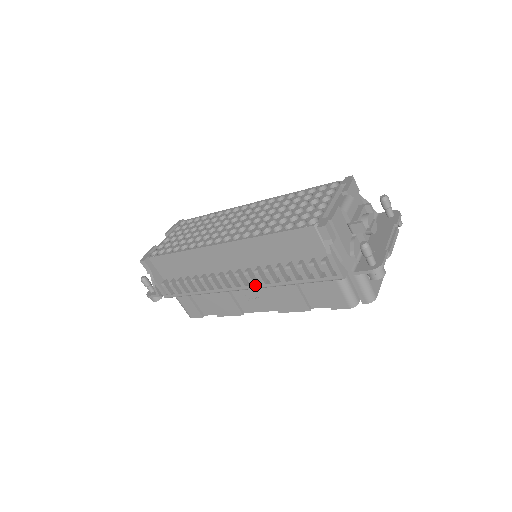
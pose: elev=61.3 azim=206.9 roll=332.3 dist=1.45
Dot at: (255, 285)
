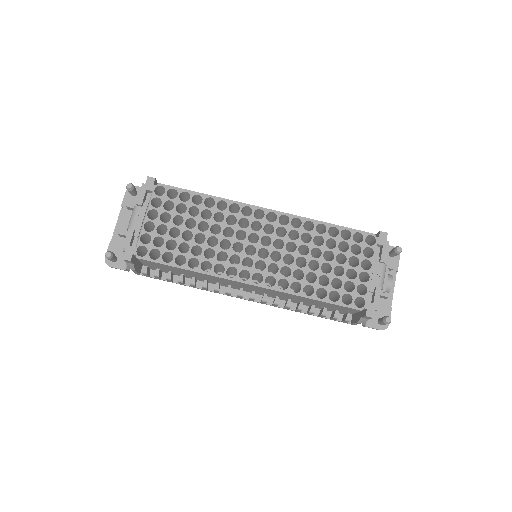
Dot at: occluded
